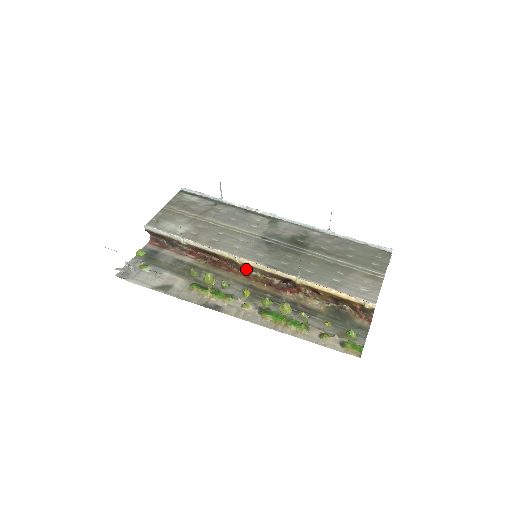
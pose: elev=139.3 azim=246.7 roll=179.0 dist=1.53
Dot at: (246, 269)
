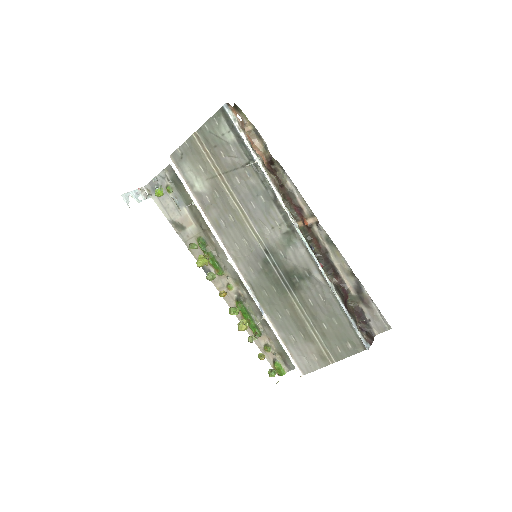
Dot at: occluded
